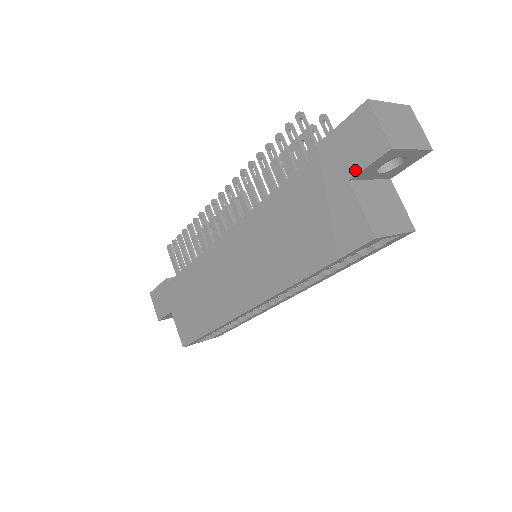
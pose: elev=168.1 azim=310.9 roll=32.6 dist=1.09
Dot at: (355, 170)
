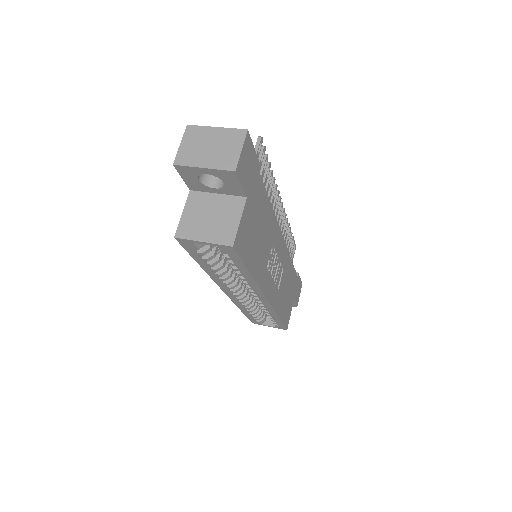
Dot at: (187, 182)
